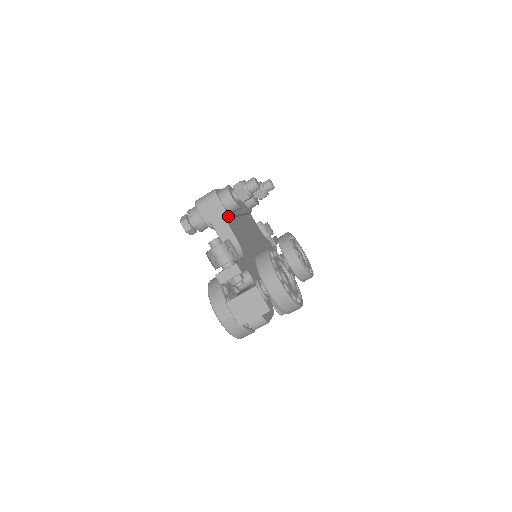
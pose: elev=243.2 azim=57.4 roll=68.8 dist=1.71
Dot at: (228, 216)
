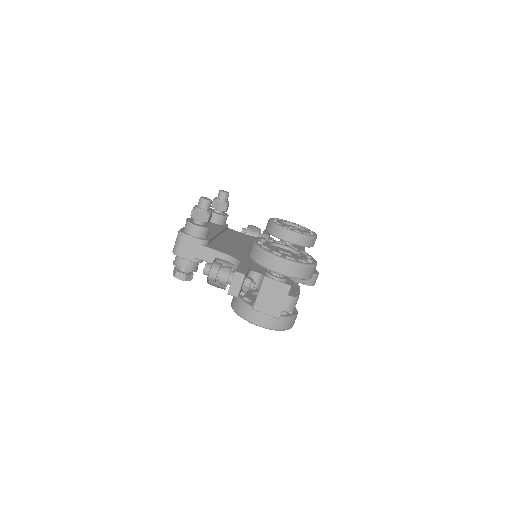
Dot at: (205, 242)
